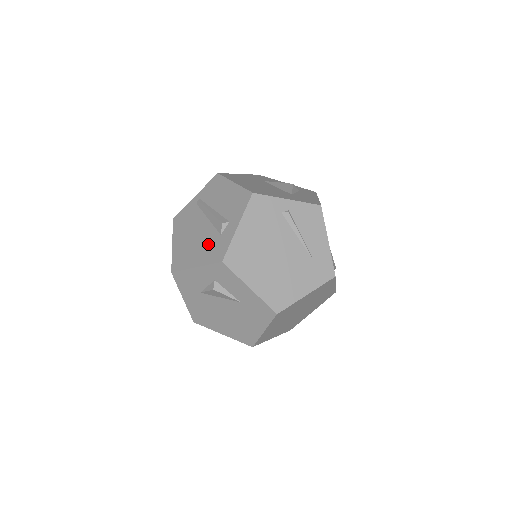
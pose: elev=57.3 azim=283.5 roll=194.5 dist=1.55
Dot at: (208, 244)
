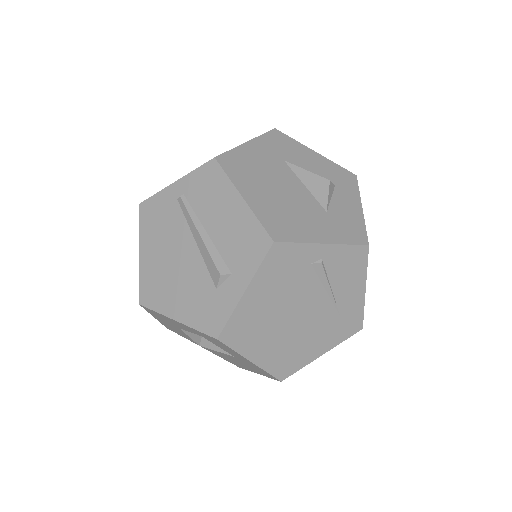
Dot at: (196, 293)
